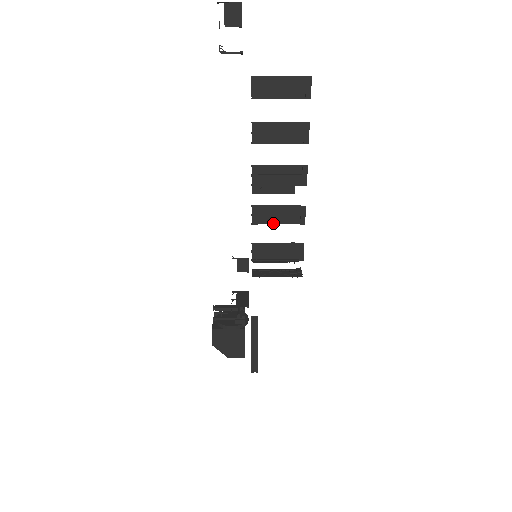
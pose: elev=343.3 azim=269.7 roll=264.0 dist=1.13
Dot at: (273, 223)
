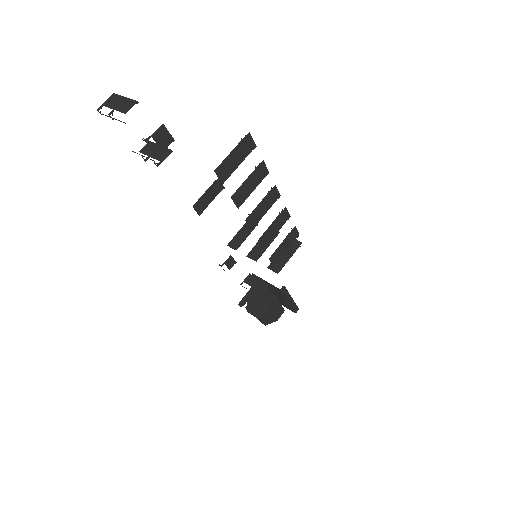
Dot at: (274, 235)
